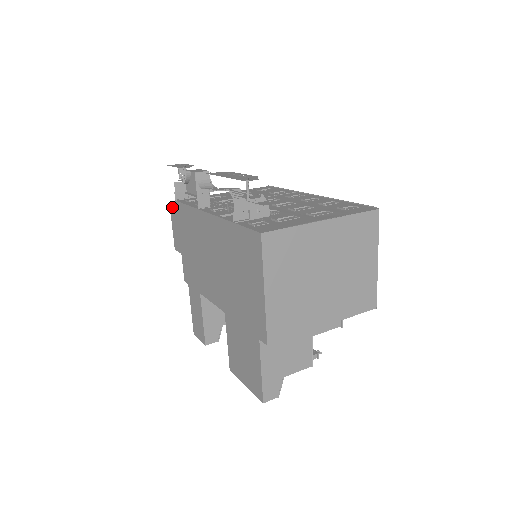
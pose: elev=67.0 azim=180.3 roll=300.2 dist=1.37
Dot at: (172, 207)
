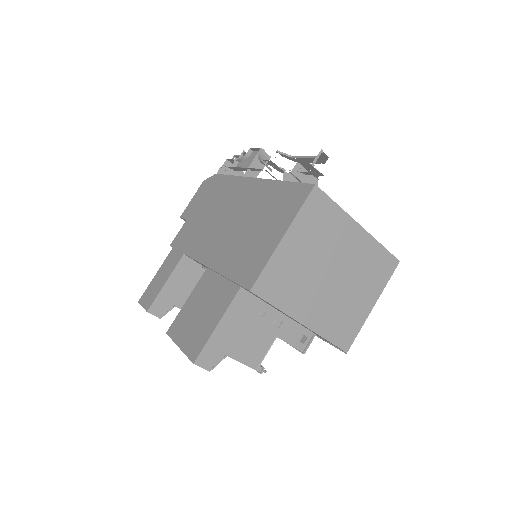
Dot at: (207, 180)
